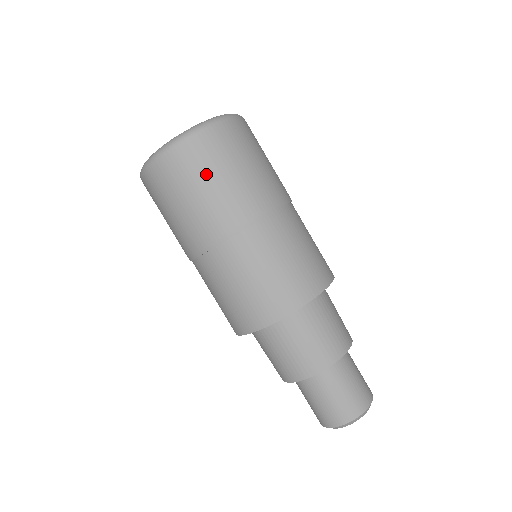
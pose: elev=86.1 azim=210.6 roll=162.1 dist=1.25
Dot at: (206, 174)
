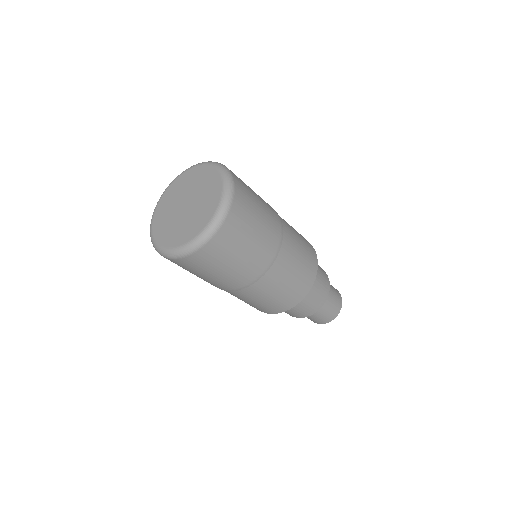
Dot at: (220, 264)
